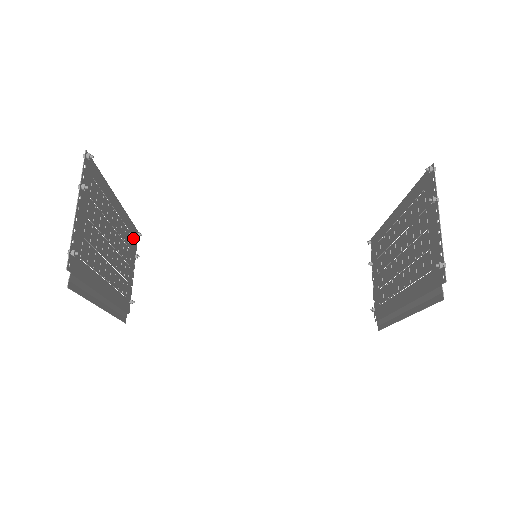
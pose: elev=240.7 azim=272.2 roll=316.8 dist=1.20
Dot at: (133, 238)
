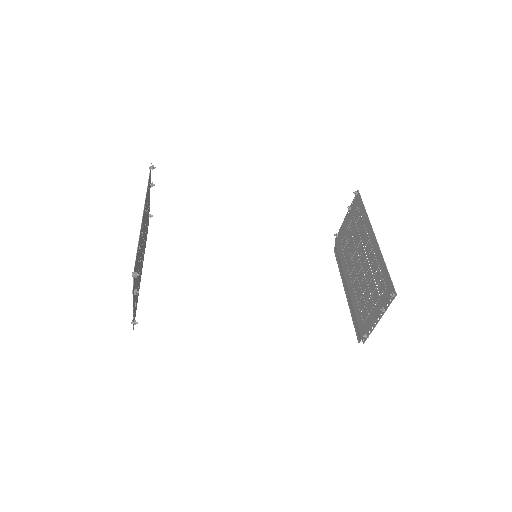
Dot at: (149, 182)
